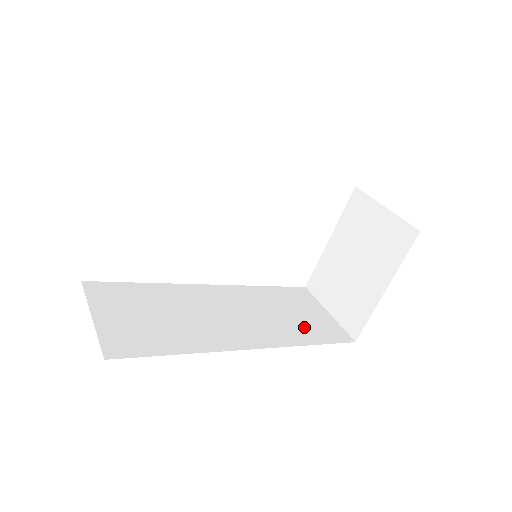
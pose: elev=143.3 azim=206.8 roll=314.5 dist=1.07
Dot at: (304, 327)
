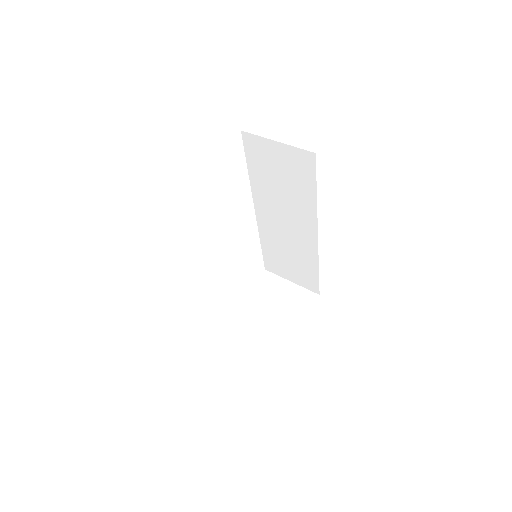
Dot at: occluded
